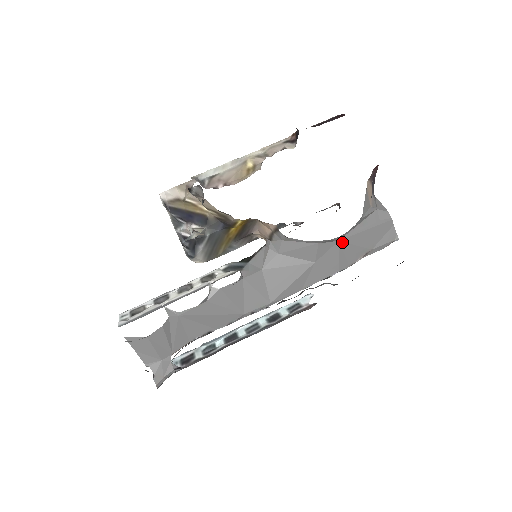
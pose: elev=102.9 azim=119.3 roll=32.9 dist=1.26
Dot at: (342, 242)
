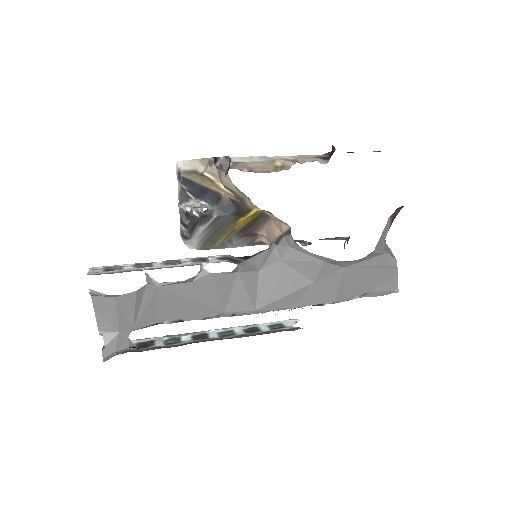
Dot at: (347, 270)
